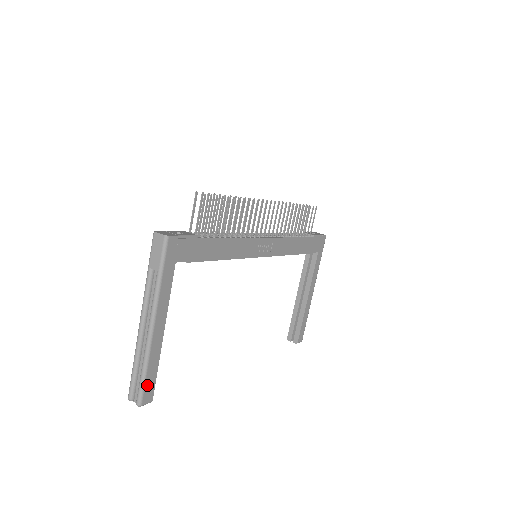
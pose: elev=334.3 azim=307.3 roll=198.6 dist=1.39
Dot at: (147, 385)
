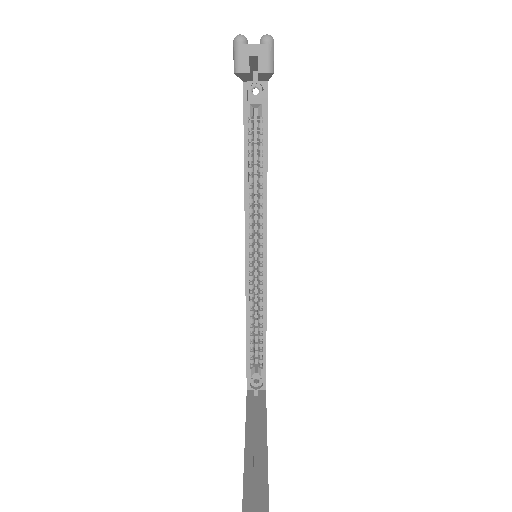
Dot at: occluded
